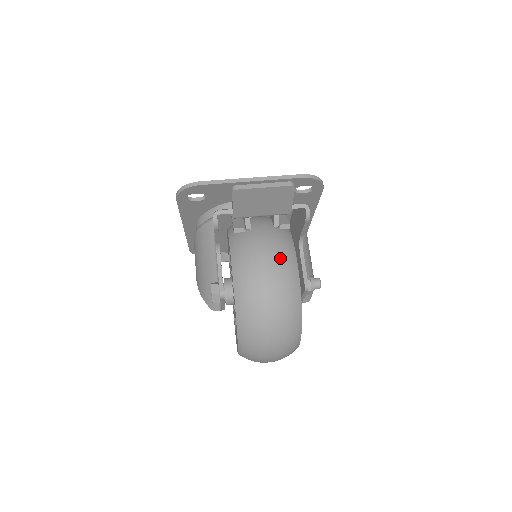
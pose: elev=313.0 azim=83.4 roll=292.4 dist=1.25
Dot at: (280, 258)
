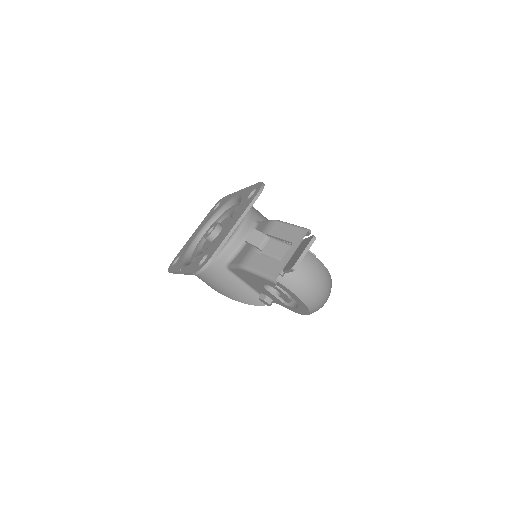
Dot at: (311, 265)
